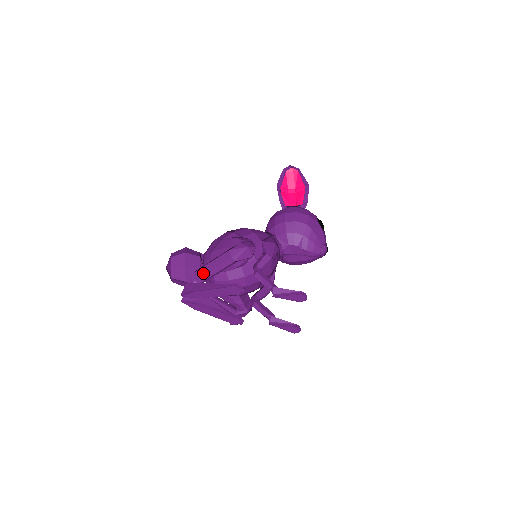
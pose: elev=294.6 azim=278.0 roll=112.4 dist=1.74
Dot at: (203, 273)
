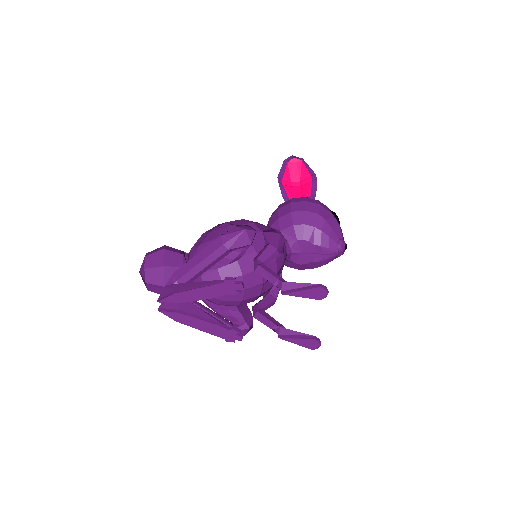
Dot at: (187, 270)
